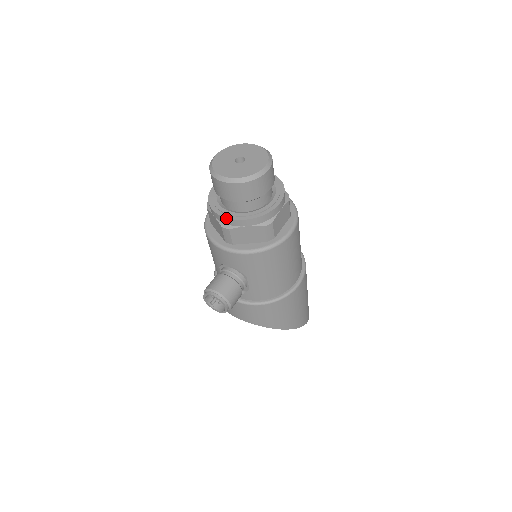
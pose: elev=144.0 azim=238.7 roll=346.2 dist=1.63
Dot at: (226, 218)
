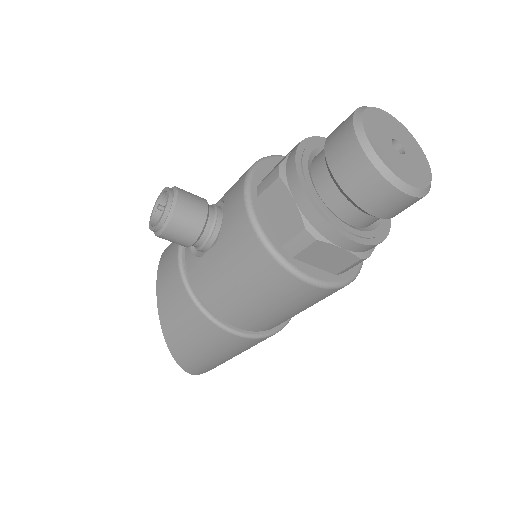
Dot at: (295, 163)
